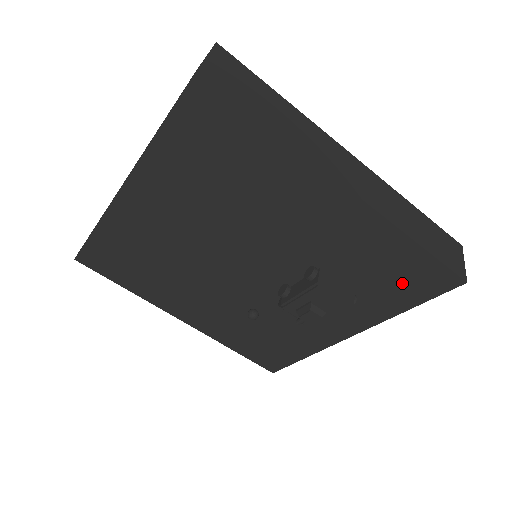
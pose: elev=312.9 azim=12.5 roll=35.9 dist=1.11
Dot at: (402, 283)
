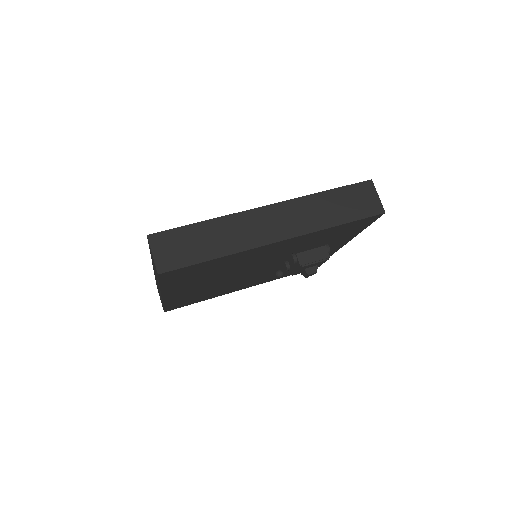
Dot at: (348, 230)
